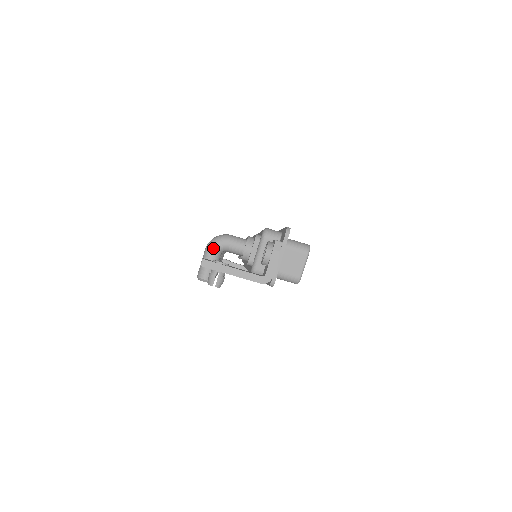
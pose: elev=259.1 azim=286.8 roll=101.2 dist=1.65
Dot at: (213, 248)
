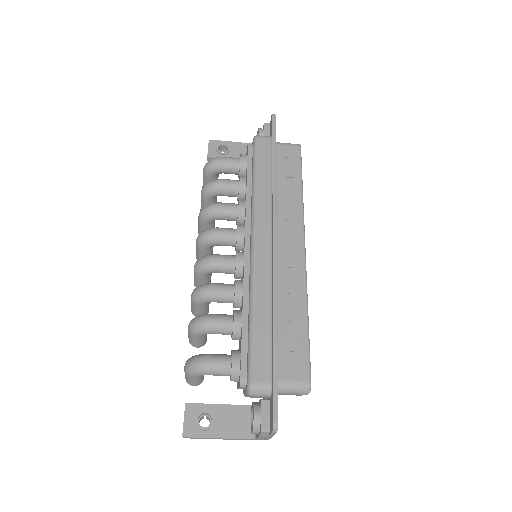
Dot at: (193, 377)
